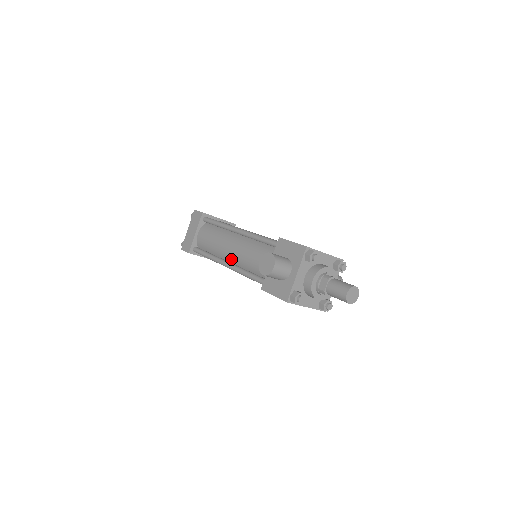
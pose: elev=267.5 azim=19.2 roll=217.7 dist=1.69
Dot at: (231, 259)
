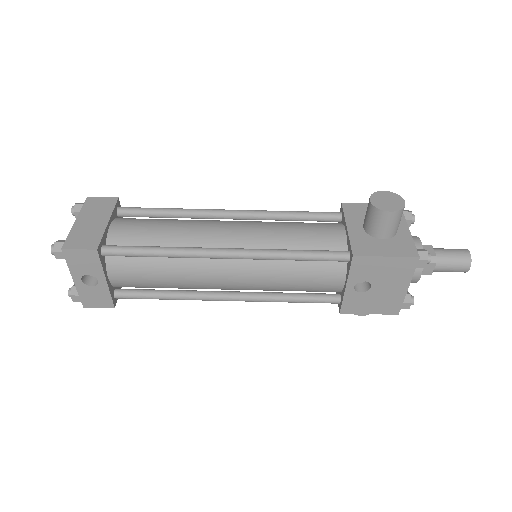
Dot at: (233, 245)
